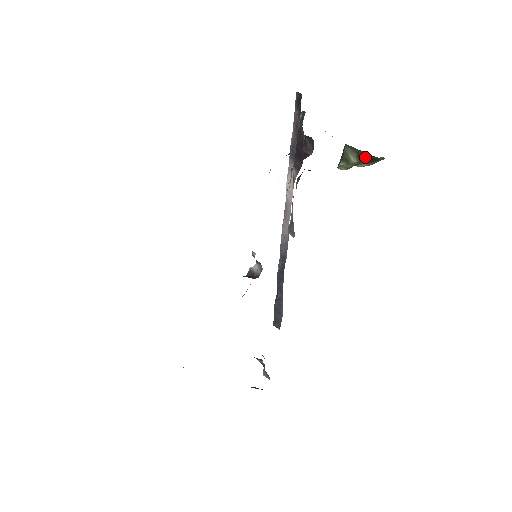
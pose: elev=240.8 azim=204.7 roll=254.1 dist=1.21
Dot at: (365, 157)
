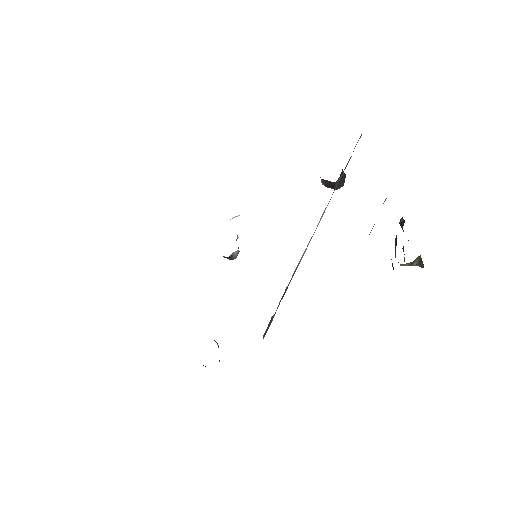
Dot at: (420, 265)
